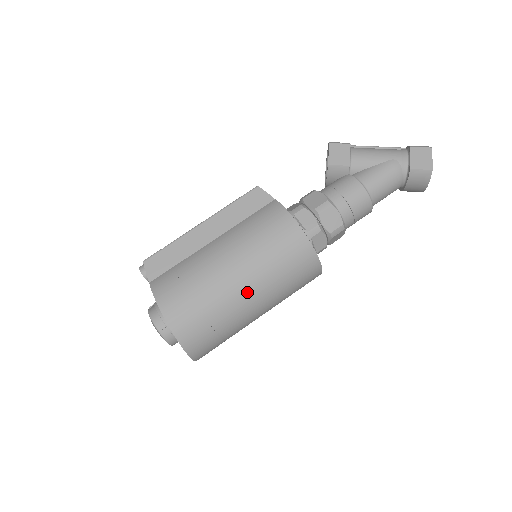
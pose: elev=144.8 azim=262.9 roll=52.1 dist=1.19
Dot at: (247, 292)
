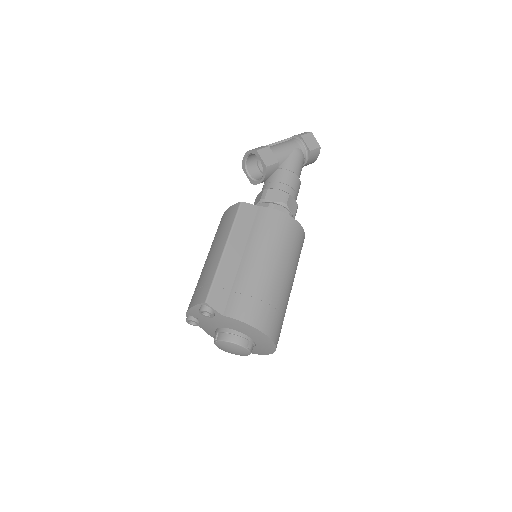
Dot at: (289, 280)
